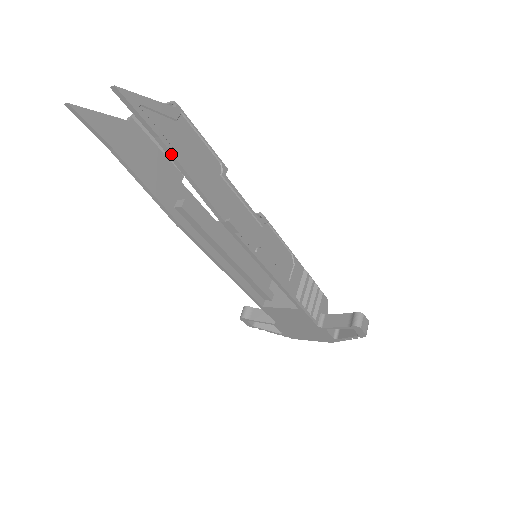
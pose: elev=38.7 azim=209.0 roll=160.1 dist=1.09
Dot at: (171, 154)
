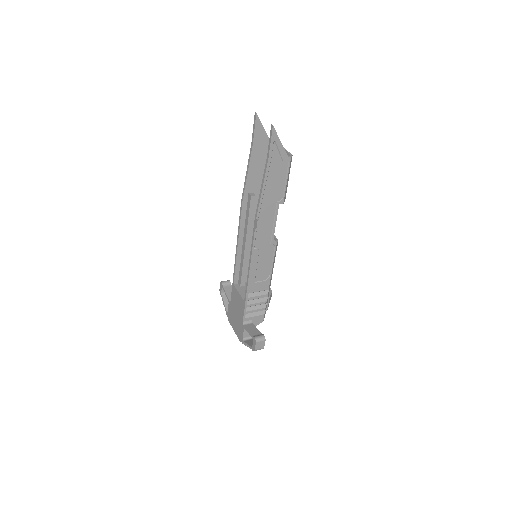
Dot at: (266, 169)
